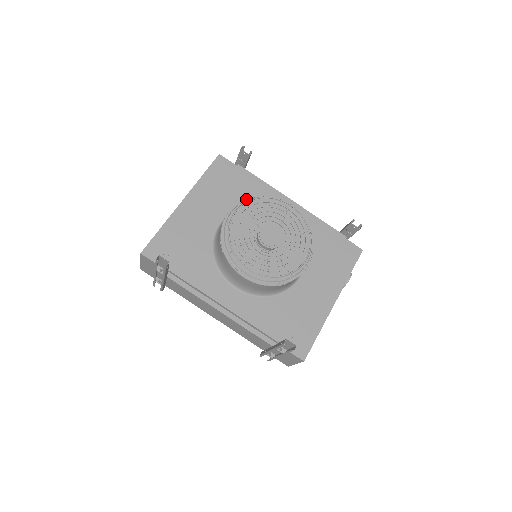
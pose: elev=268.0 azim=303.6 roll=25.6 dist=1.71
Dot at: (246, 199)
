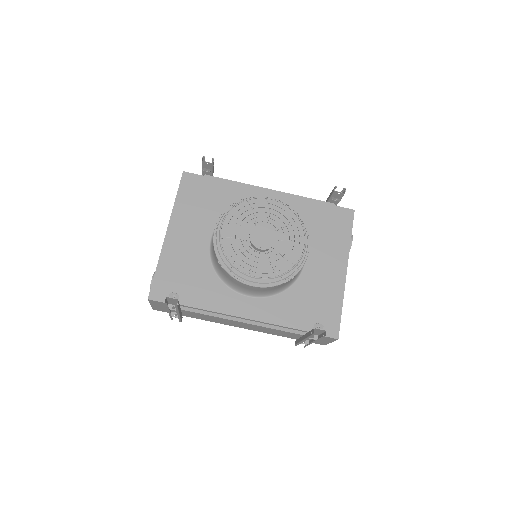
Dot at: (226, 209)
